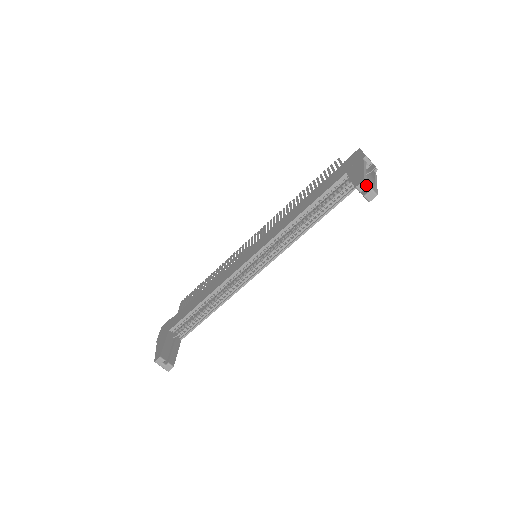
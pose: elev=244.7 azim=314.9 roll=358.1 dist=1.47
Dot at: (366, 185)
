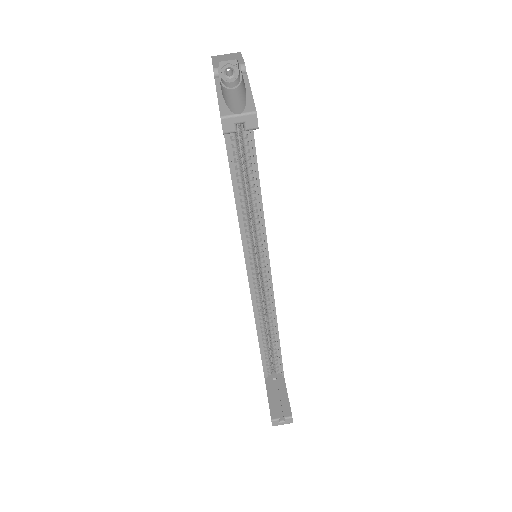
Dot at: (230, 119)
